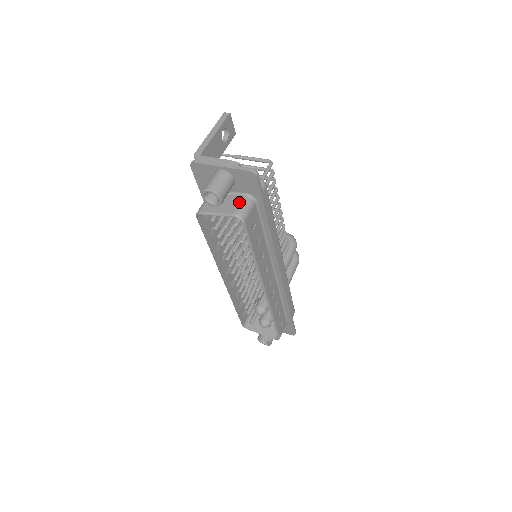
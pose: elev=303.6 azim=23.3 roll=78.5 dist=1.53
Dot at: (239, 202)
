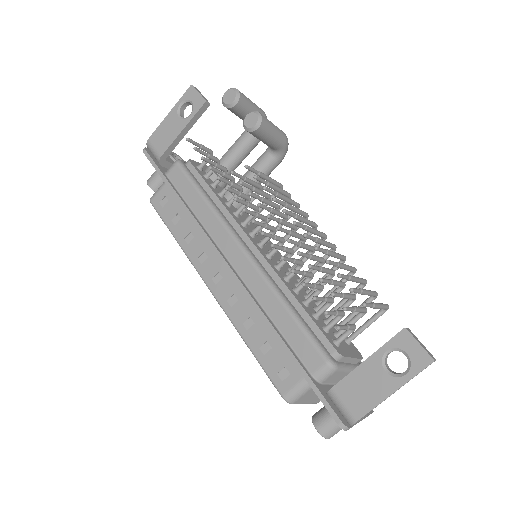
Dot at: occluded
